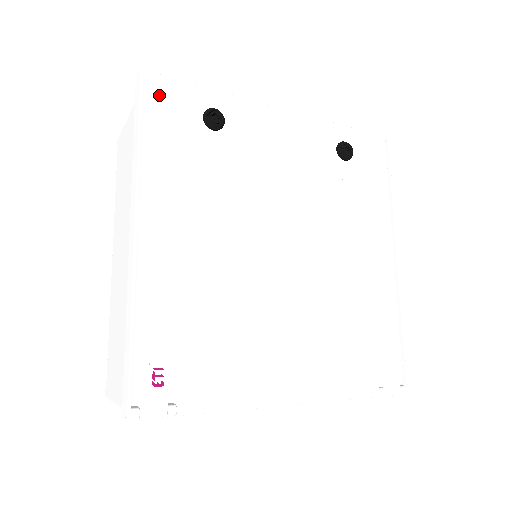
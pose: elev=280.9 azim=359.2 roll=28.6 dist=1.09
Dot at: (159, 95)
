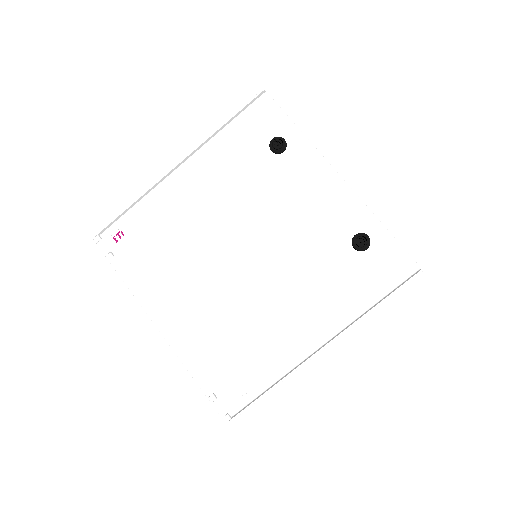
Dot at: (259, 109)
